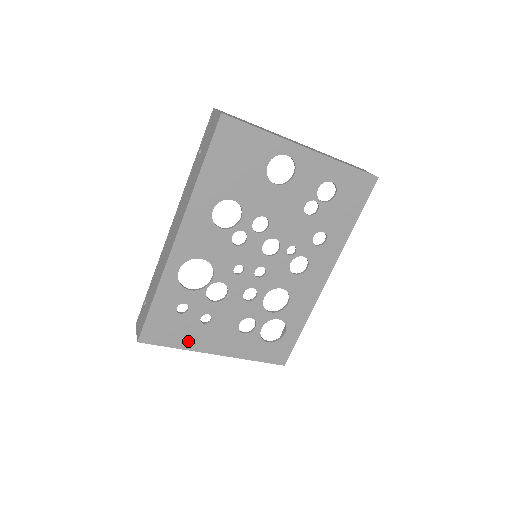
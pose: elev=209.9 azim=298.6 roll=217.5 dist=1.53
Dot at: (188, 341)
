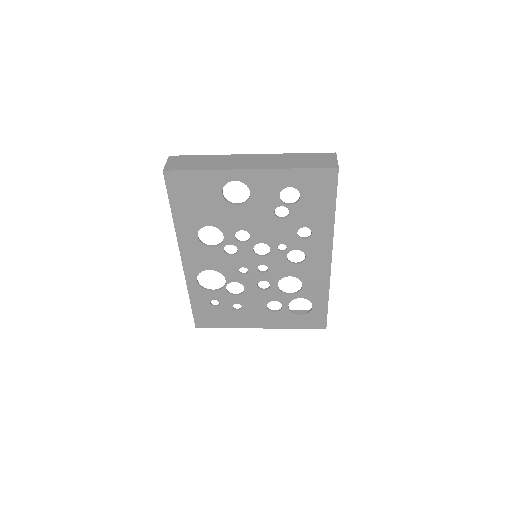
Dot at: (232, 322)
